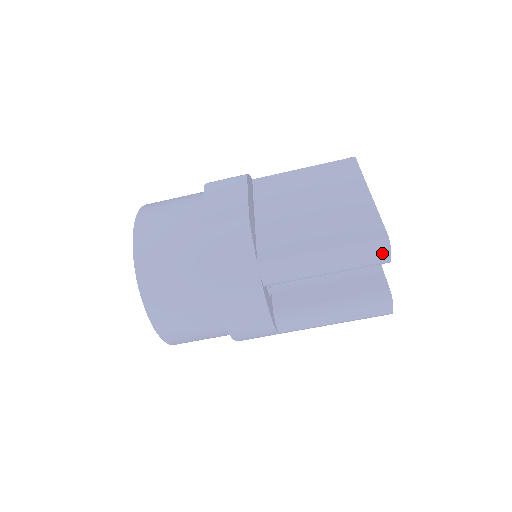
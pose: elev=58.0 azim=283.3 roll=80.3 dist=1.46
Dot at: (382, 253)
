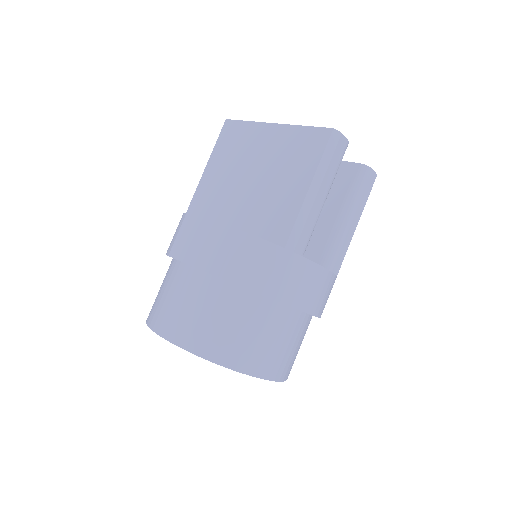
Dot at: (341, 143)
